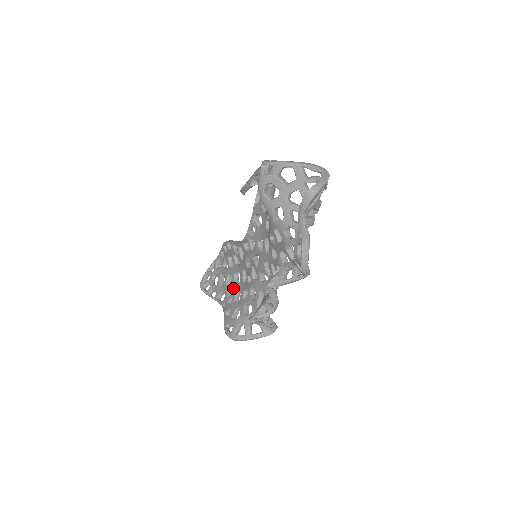
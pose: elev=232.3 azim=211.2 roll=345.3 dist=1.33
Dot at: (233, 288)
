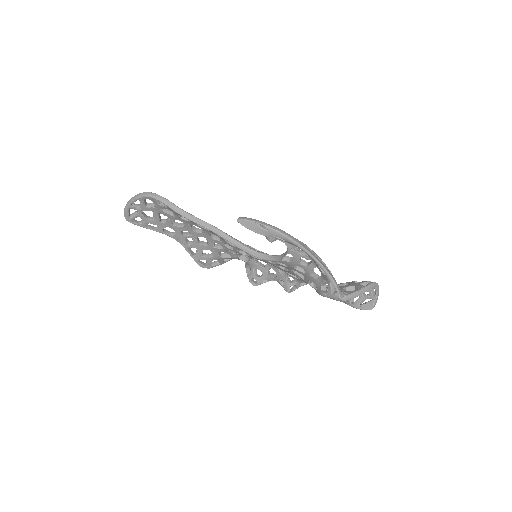
Dot at: (191, 233)
